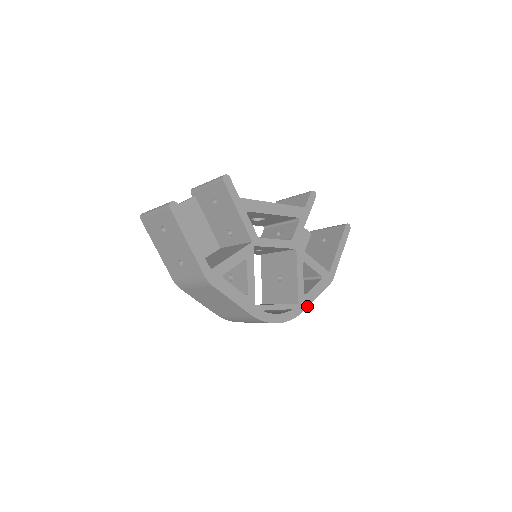
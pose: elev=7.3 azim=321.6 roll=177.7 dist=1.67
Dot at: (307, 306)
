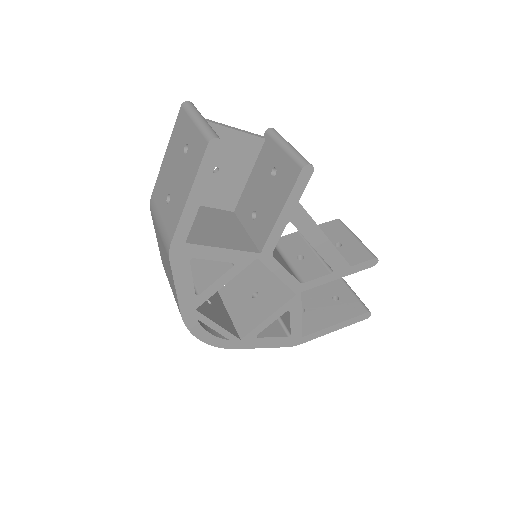
Dot at: (246, 347)
